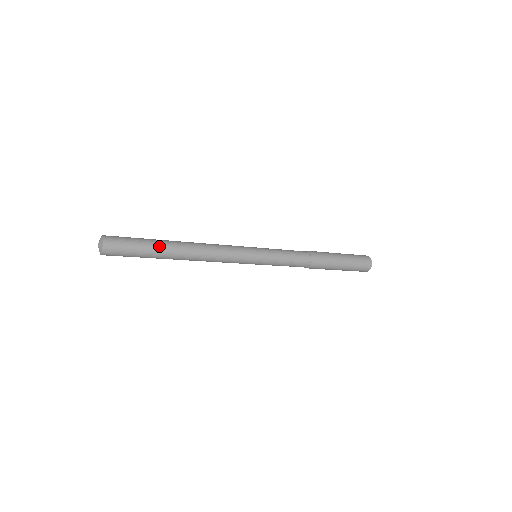
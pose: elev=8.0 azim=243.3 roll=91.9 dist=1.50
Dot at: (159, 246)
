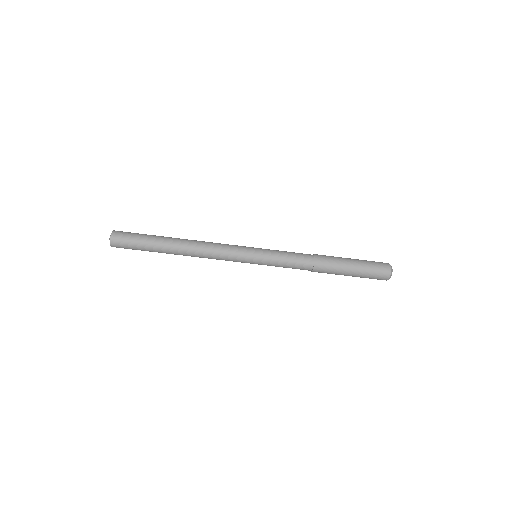
Dot at: occluded
